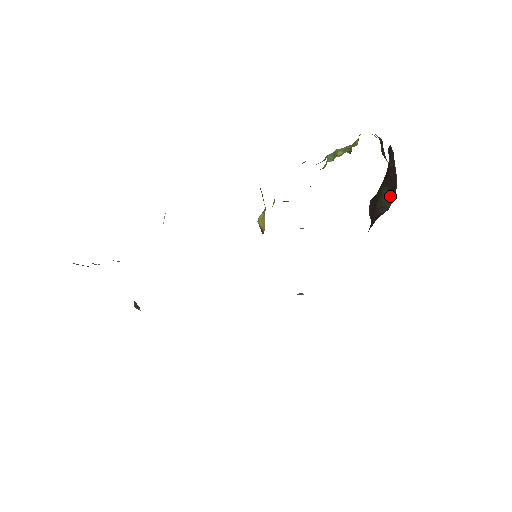
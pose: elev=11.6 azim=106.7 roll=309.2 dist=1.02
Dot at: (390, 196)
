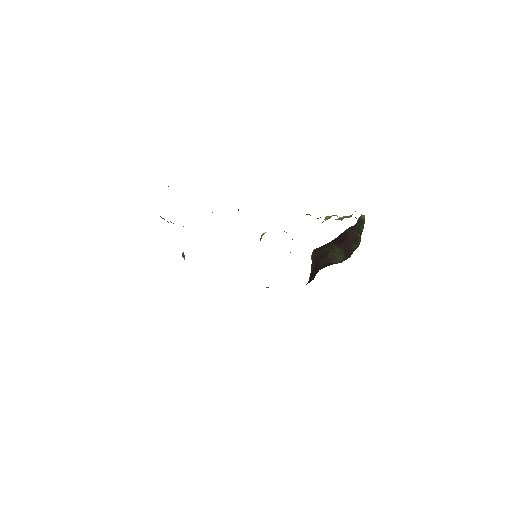
Dot at: (343, 255)
